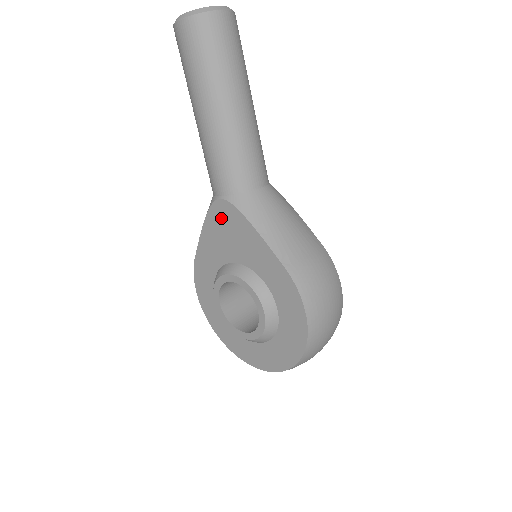
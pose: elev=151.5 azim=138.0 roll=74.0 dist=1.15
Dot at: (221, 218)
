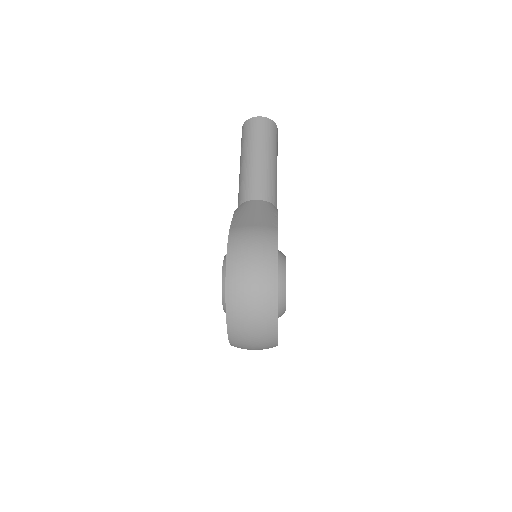
Dot at: occluded
